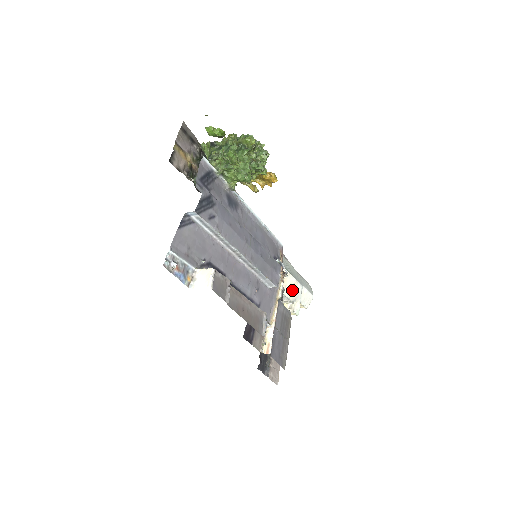
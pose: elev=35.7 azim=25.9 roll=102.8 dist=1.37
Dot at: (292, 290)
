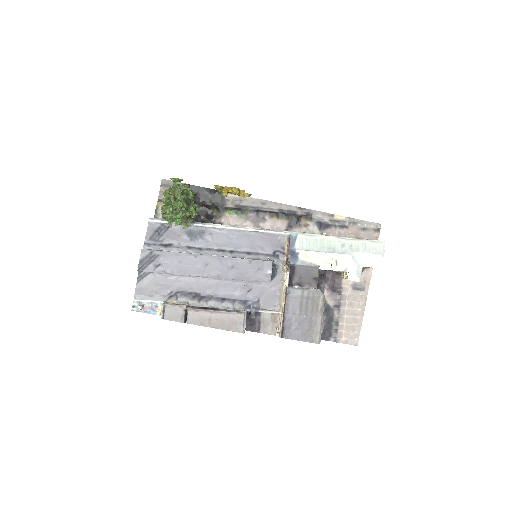
Dot at: (331, 264)
